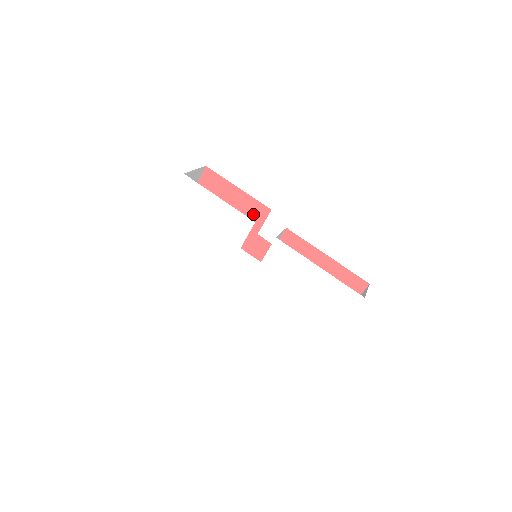
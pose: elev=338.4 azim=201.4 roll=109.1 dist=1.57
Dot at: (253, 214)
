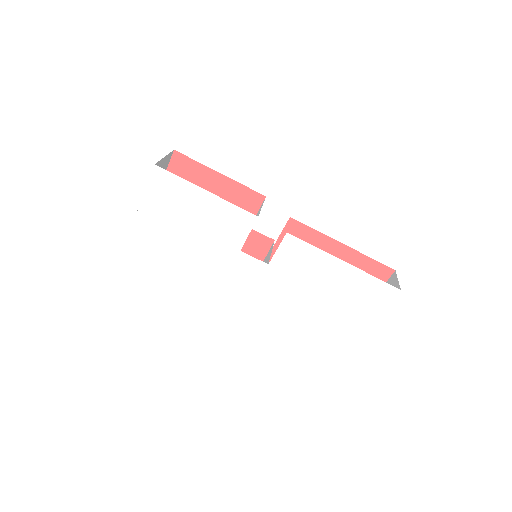
Dot at: (242, 204)
